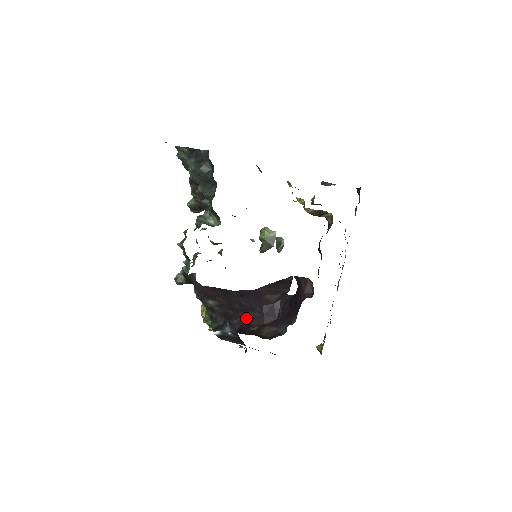
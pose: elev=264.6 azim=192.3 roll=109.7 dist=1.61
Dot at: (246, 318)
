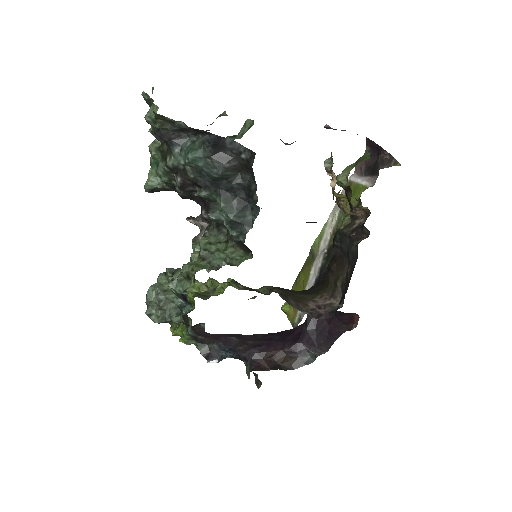
Dot at: (257, 345)
